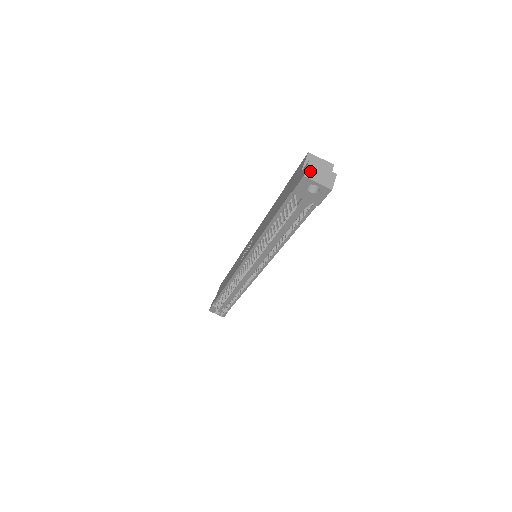
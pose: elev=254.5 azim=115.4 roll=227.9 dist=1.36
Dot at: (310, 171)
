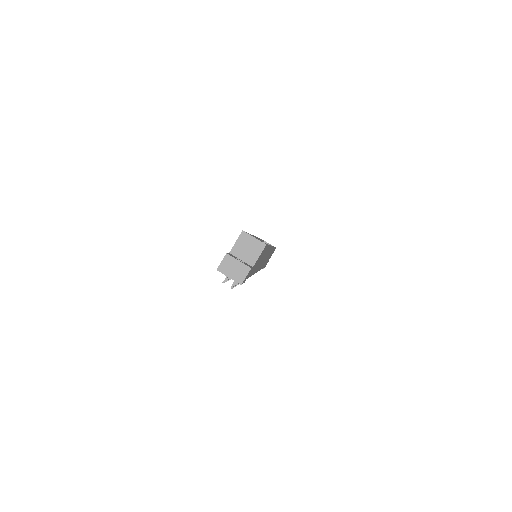
Dot at: (224, 265)
